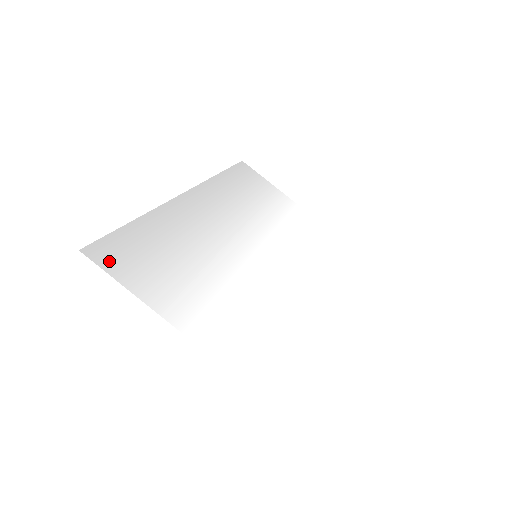
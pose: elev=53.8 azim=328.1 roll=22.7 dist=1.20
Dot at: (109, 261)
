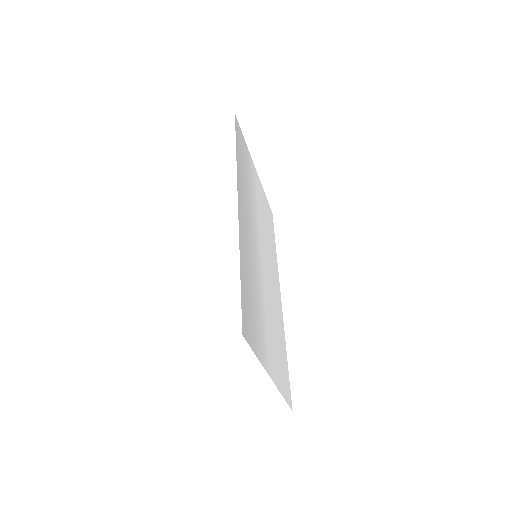
Dot at: (249, 334)
